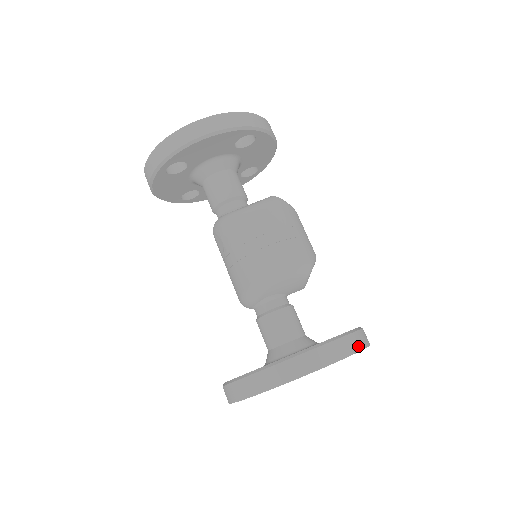
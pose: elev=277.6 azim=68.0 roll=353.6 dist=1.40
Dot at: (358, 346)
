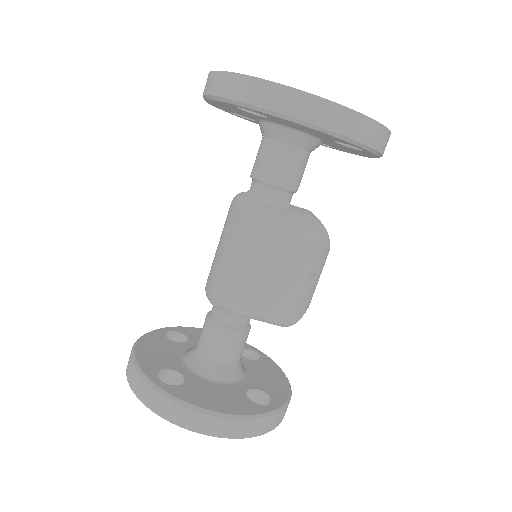
Dot at: (275, 425)
